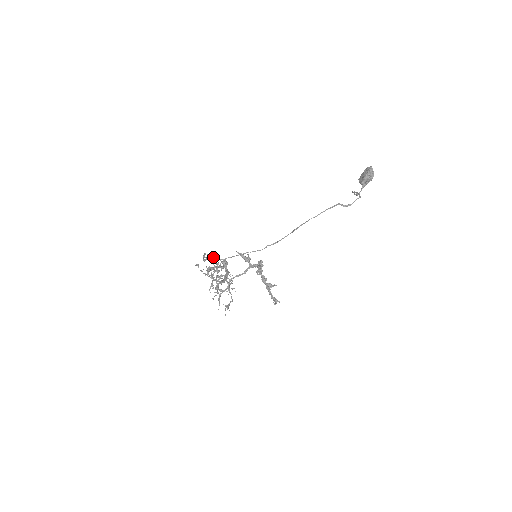
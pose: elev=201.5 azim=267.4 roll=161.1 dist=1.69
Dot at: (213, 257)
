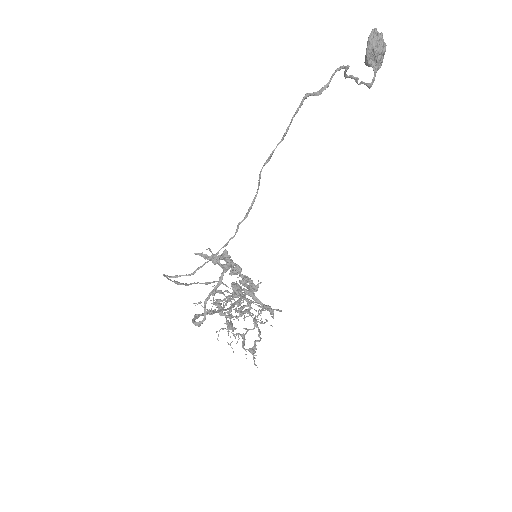
Dot at: (173, 276)
